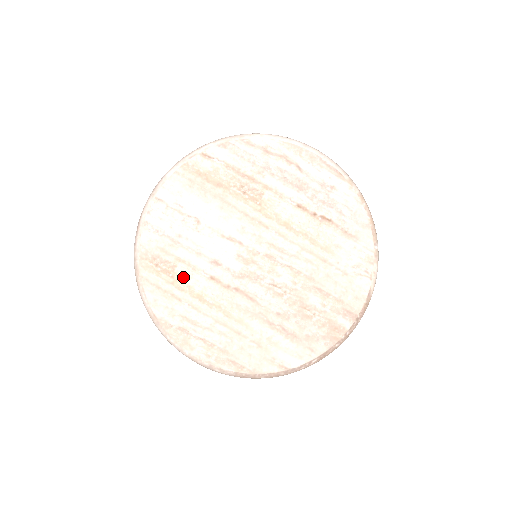
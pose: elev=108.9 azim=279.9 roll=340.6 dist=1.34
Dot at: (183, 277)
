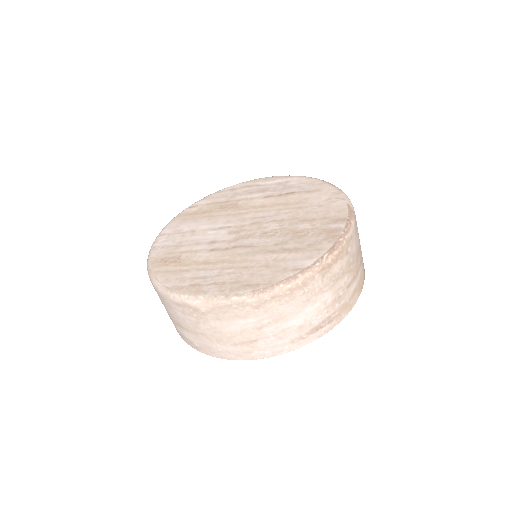
Dot at: (188, 259)
